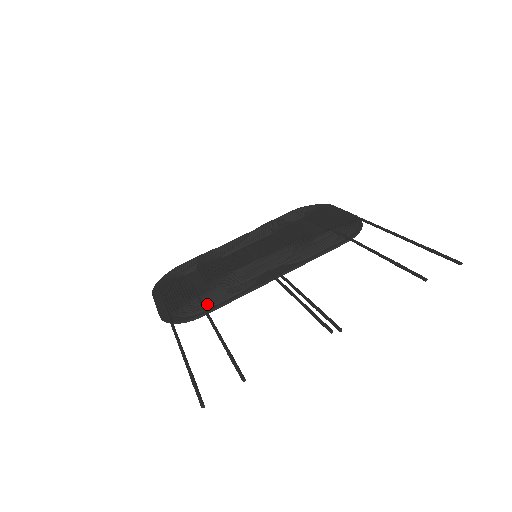
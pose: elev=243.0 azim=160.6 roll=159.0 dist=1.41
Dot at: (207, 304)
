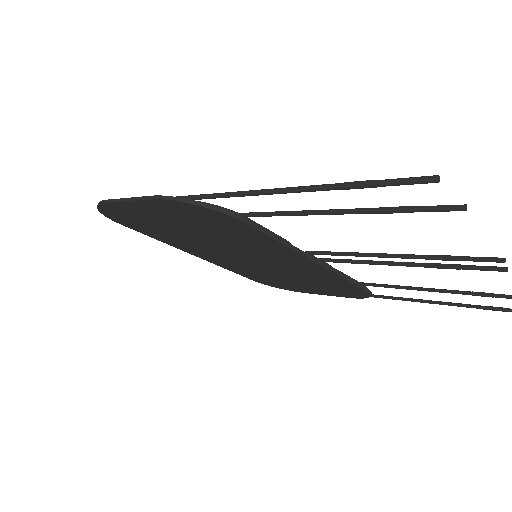
Dot at: occluded
